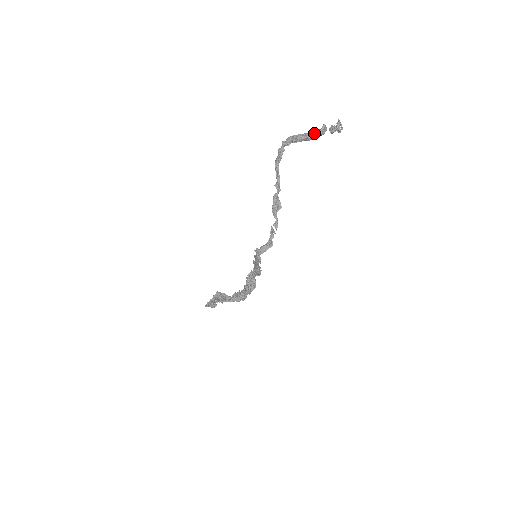
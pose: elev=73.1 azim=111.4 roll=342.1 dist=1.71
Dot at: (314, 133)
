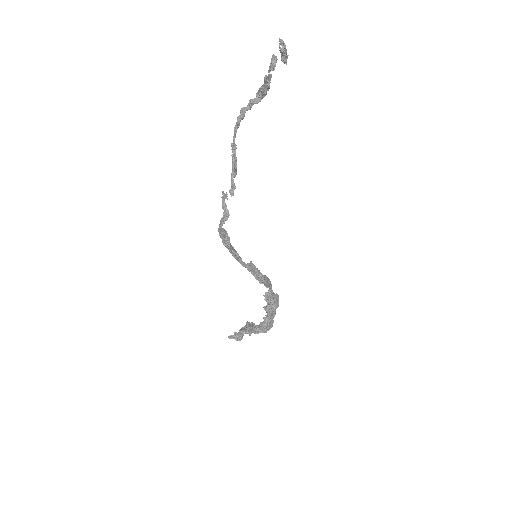
Dot at: (268, 72)
